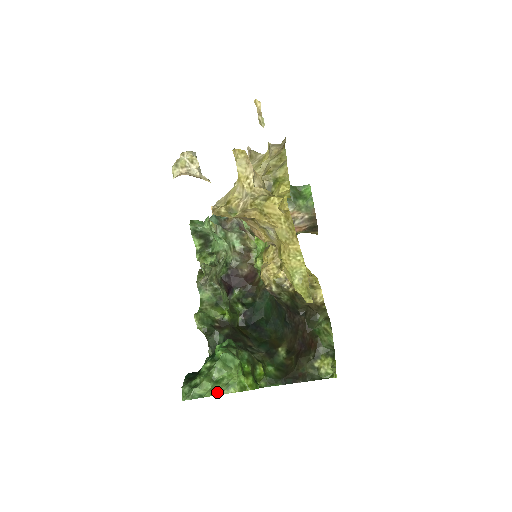
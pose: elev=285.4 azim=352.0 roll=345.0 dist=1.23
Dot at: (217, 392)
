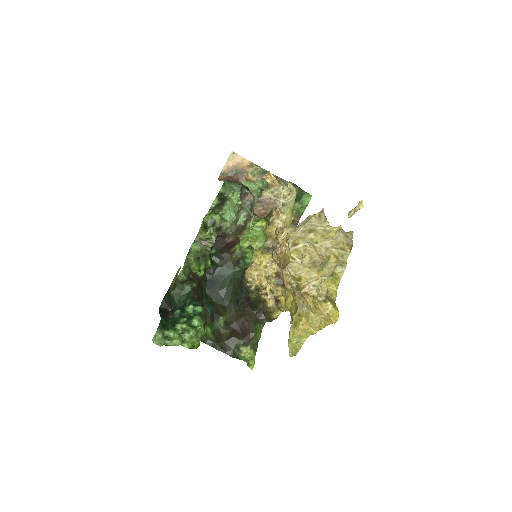
Dot at: occluded
